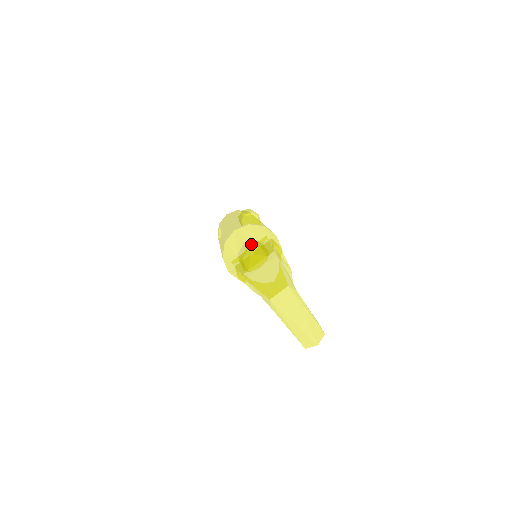
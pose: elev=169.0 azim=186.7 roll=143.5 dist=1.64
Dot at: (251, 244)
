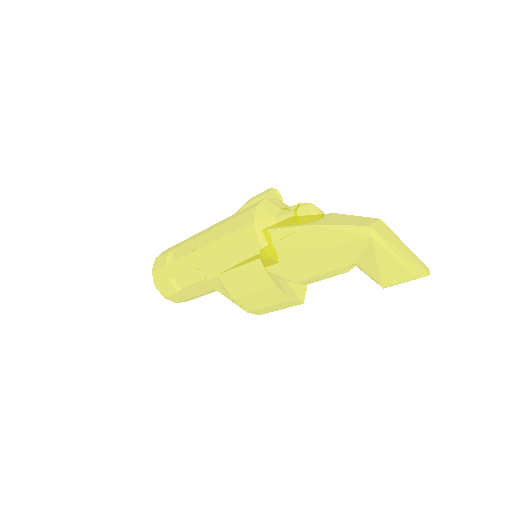
Dot at: occluded
